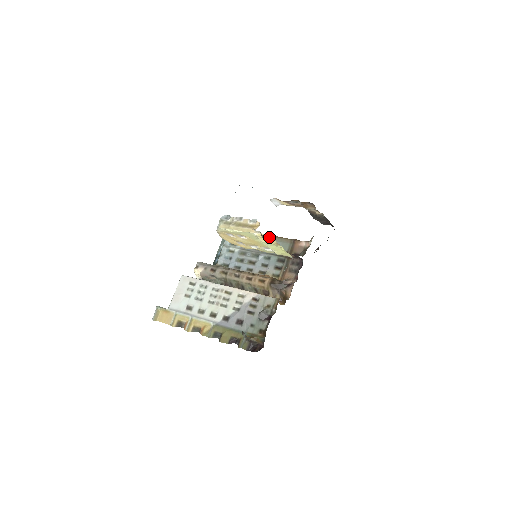
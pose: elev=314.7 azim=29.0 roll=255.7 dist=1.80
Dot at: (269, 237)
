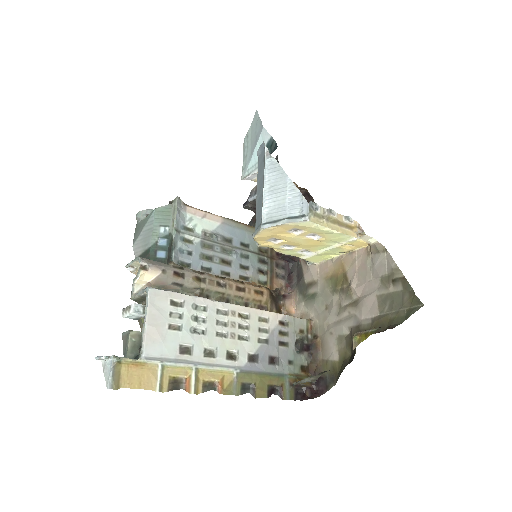
Dot at: (363, 244)
